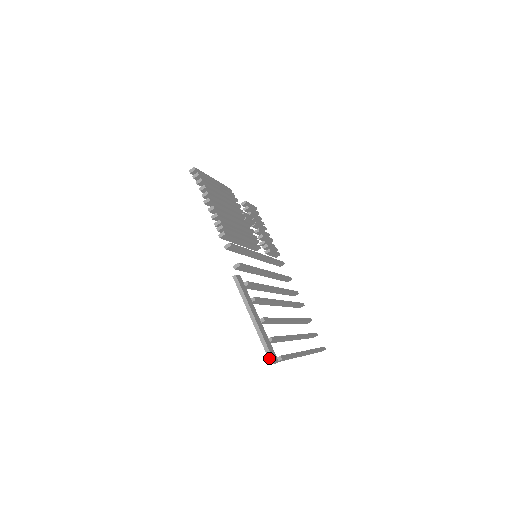
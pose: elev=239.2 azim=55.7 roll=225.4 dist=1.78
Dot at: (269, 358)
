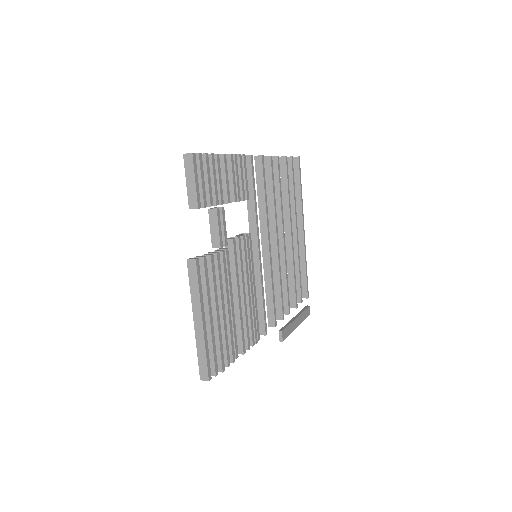
Dot at: occluded
